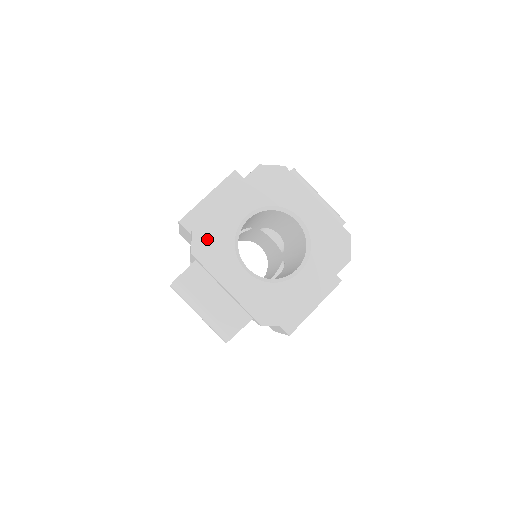
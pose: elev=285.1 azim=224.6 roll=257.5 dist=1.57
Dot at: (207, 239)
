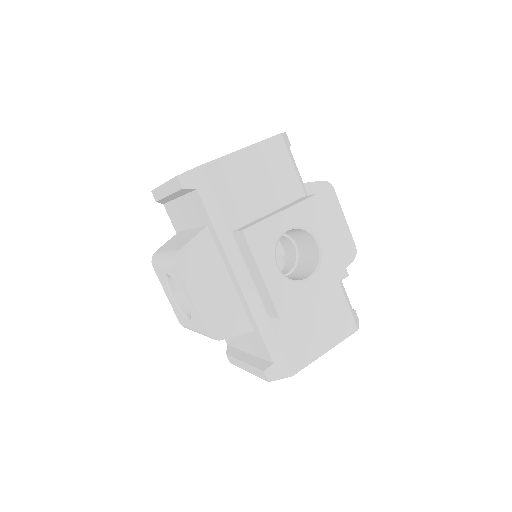
Dot at: occluded
